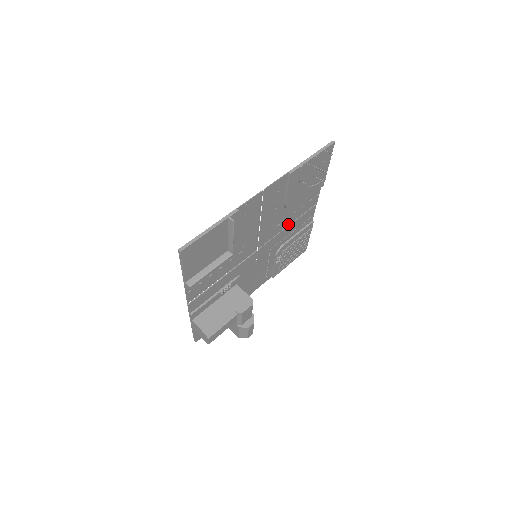
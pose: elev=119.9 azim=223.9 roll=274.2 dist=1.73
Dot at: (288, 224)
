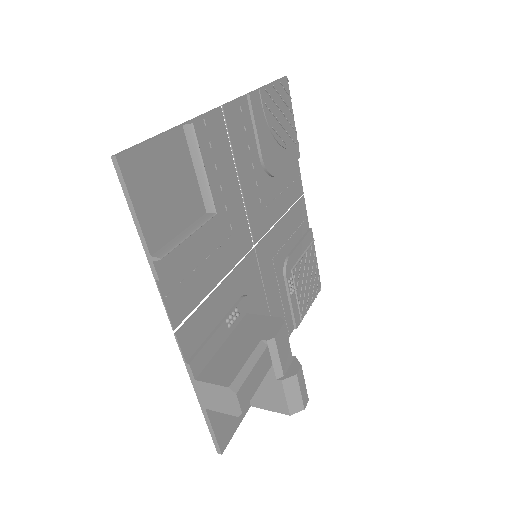
Dot at: (280, 215)
